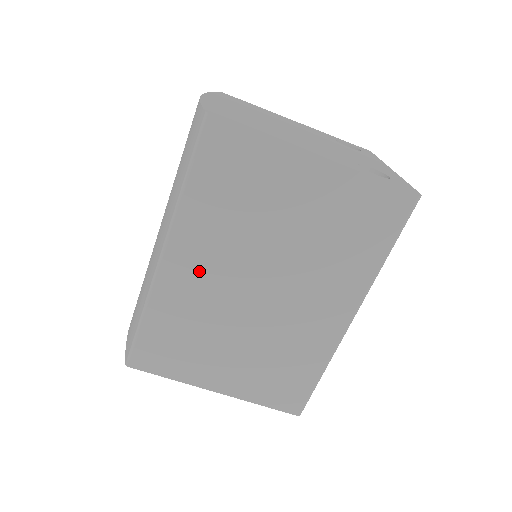
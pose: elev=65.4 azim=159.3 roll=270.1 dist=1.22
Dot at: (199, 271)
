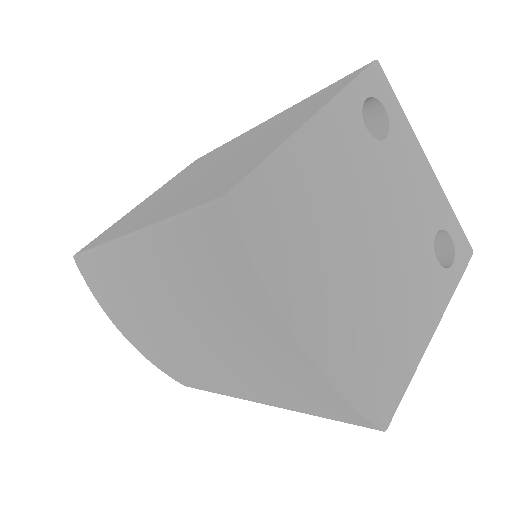
Dot at: occluded
